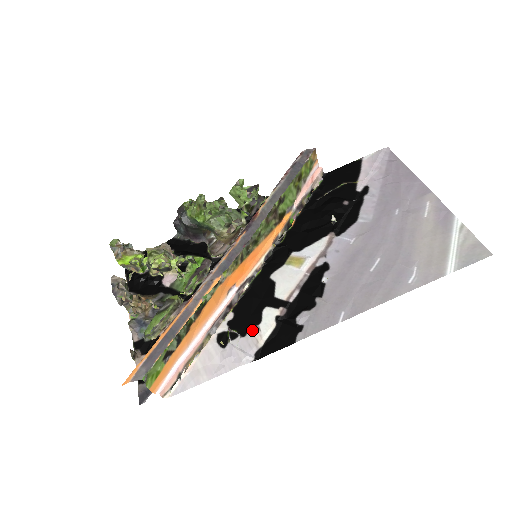
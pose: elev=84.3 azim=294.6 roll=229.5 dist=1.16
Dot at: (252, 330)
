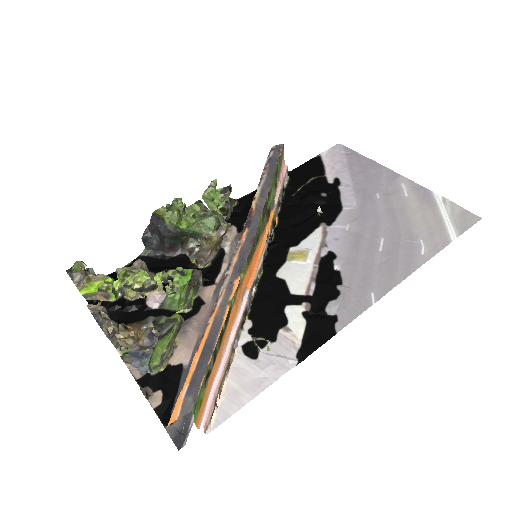
Dot at: (282, 332)
